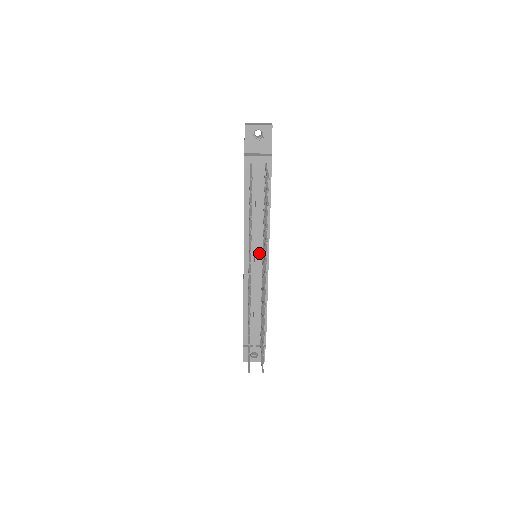
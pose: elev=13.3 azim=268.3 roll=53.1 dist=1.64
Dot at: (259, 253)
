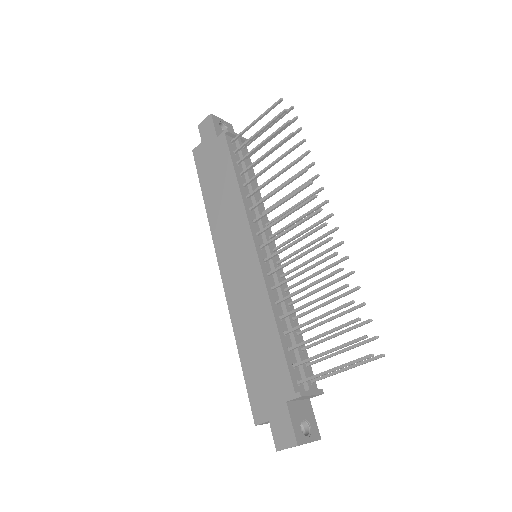
Dot at: occluded
